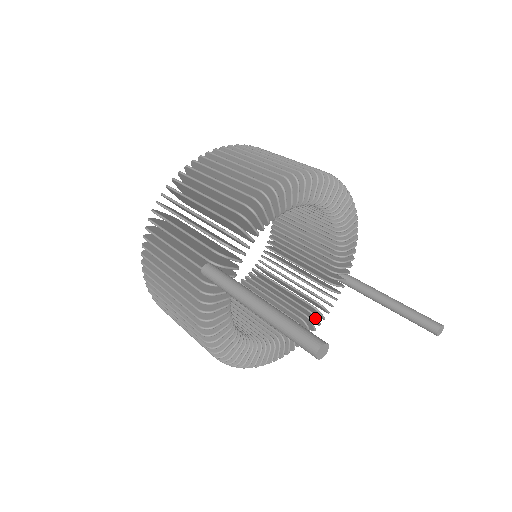
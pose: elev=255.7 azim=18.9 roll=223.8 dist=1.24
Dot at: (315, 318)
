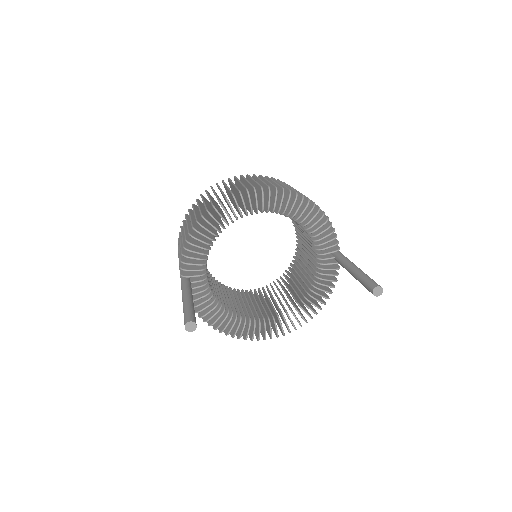
Dot at: (316, 294)
